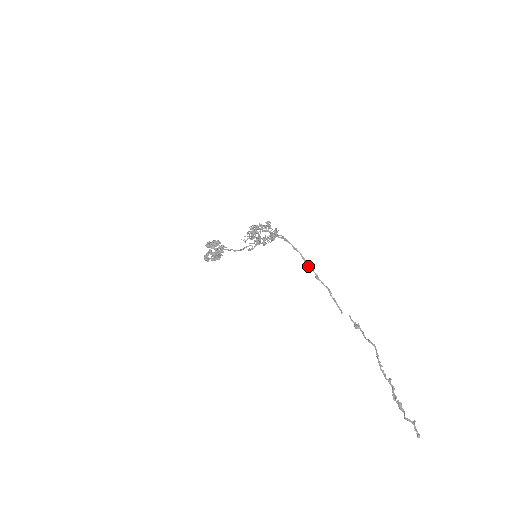
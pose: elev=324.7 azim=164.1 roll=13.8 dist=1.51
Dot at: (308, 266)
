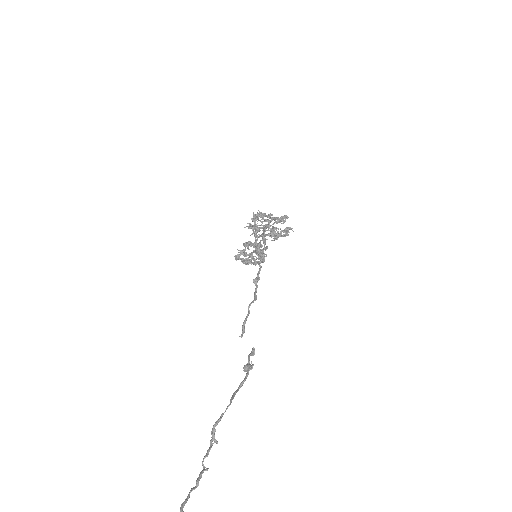
Dot at: (259, 264)
